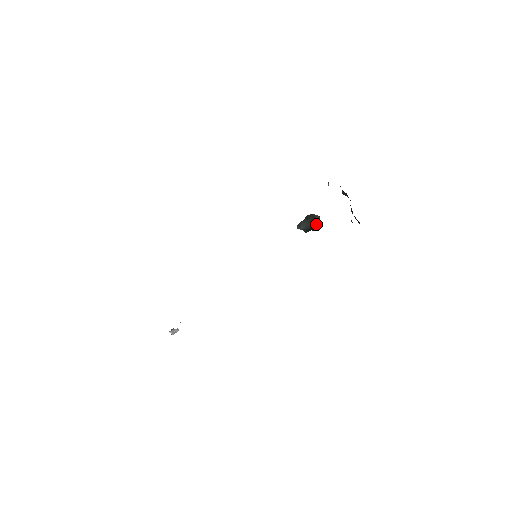
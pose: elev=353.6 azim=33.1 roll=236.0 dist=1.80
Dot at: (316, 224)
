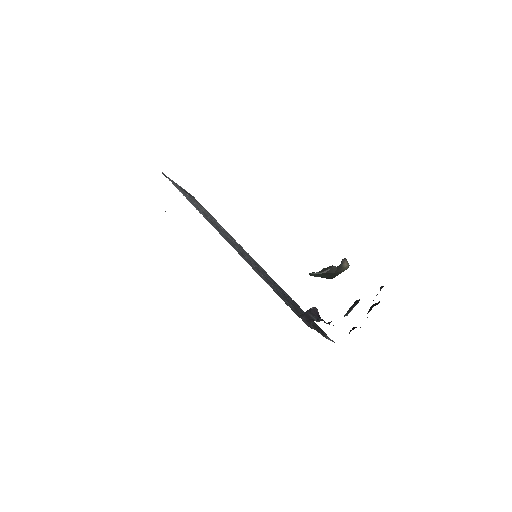
Dot at: (335, 276)
